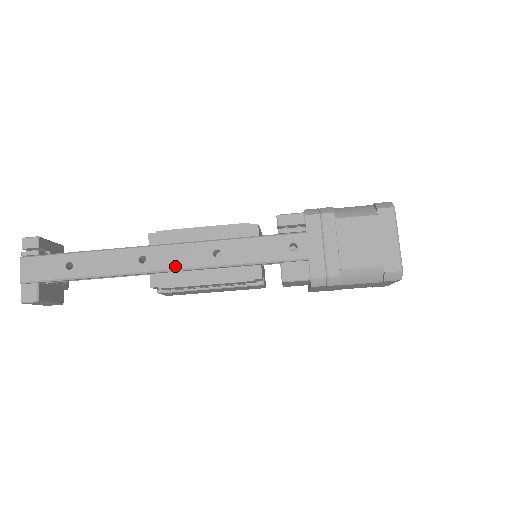
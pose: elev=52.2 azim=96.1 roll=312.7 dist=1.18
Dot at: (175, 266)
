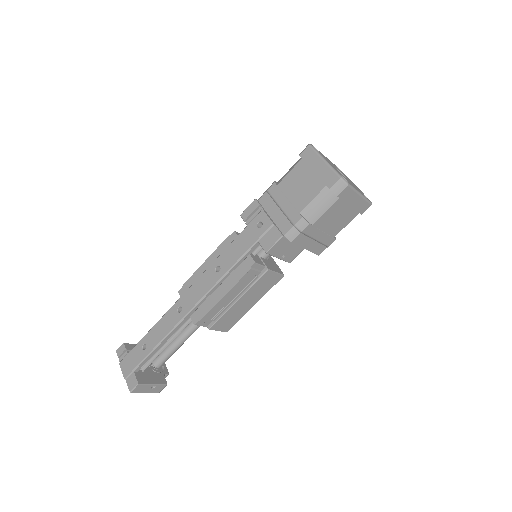
Dot at: (199, 298)
